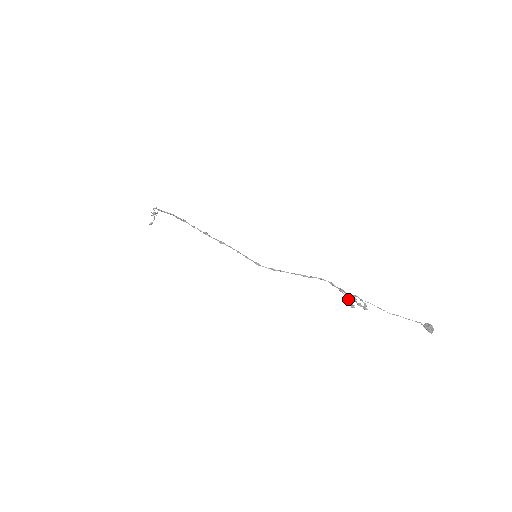
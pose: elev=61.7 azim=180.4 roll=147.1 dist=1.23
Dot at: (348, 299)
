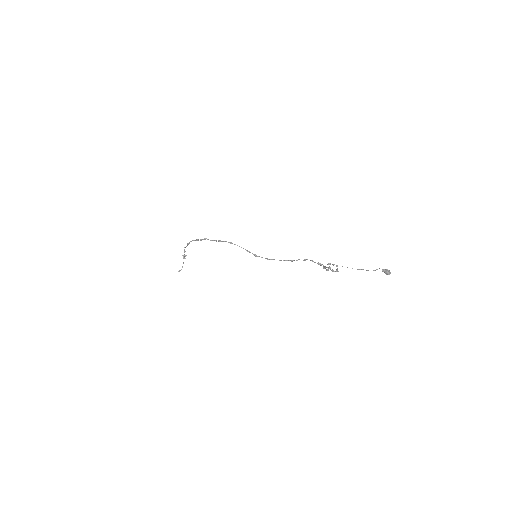
Dot at: (324, 267)
